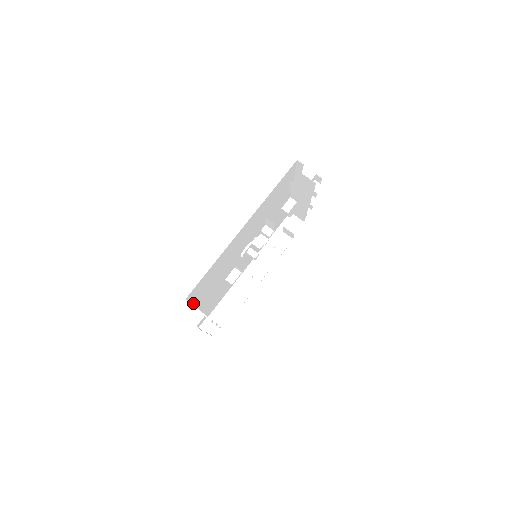
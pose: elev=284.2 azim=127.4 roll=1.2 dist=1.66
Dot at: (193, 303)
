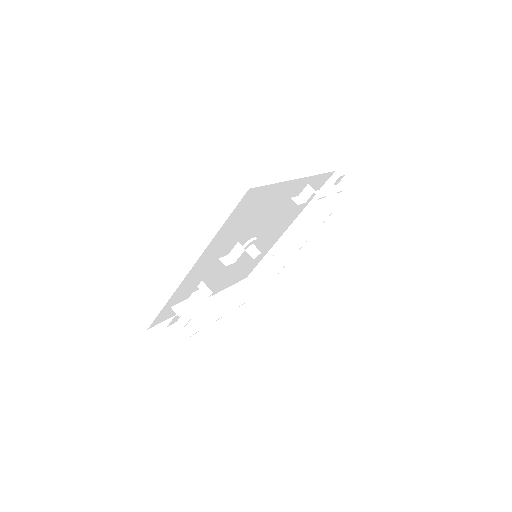
Dot at: occluded
